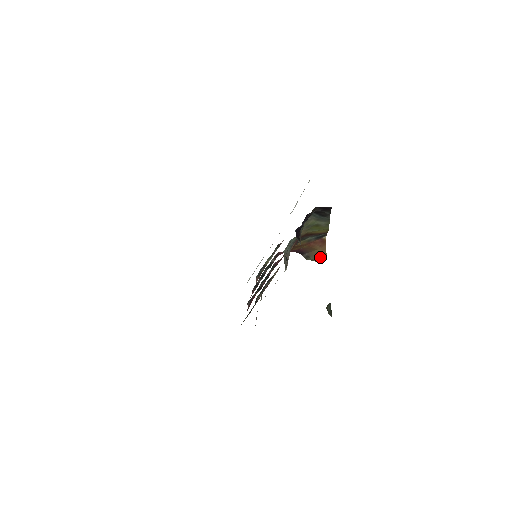
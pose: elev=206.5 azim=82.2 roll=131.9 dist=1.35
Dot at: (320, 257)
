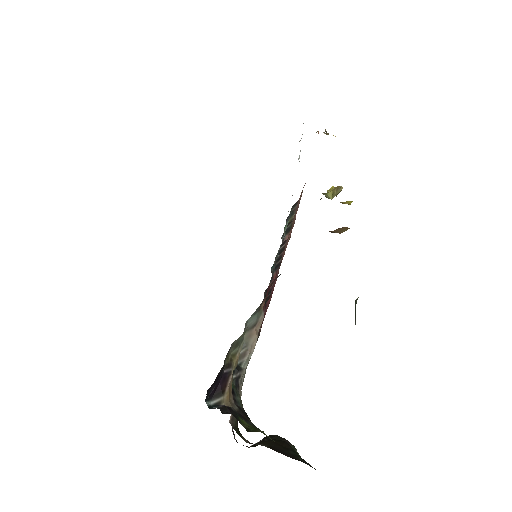
Dot at: (341, 231)
